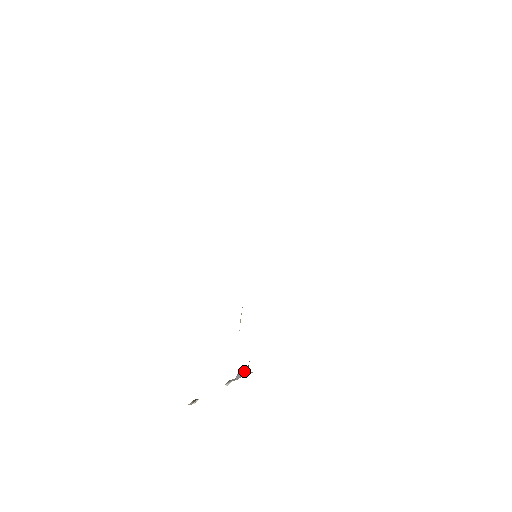
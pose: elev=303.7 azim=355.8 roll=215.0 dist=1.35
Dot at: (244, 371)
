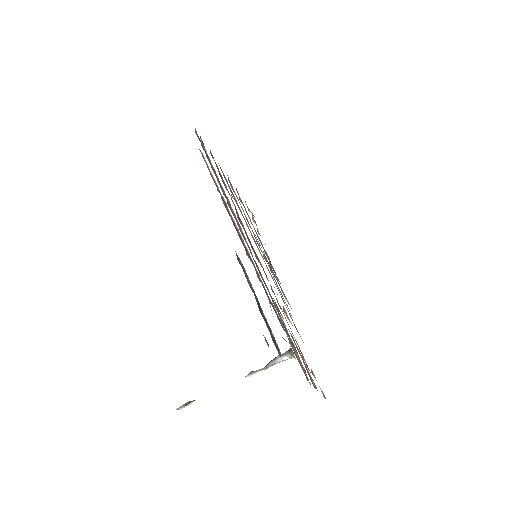
Dot at: (283, 357)
